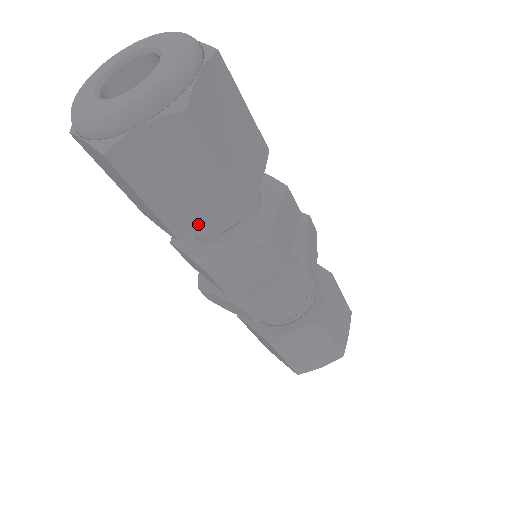
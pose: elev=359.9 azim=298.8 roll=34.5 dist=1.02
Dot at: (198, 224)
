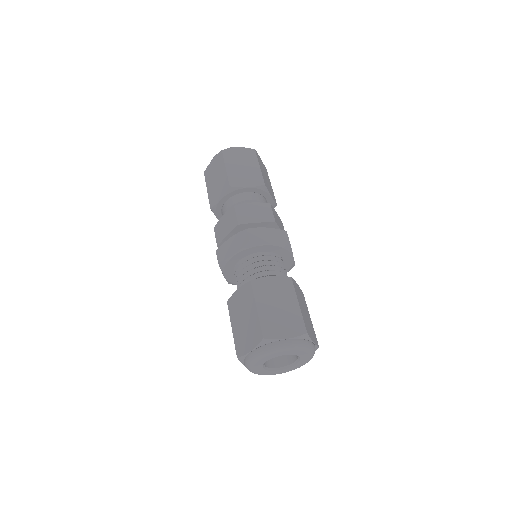
Dot at: (216, 199)
